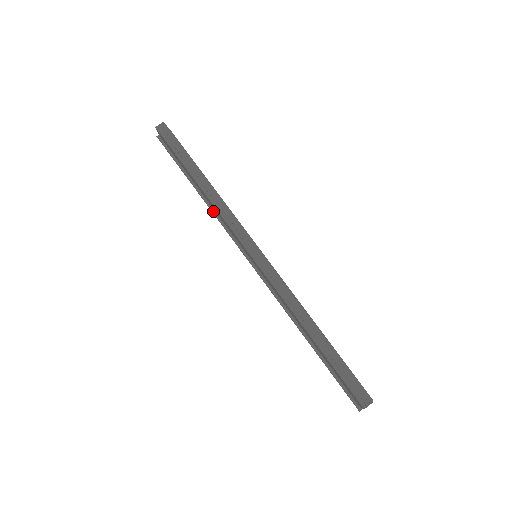
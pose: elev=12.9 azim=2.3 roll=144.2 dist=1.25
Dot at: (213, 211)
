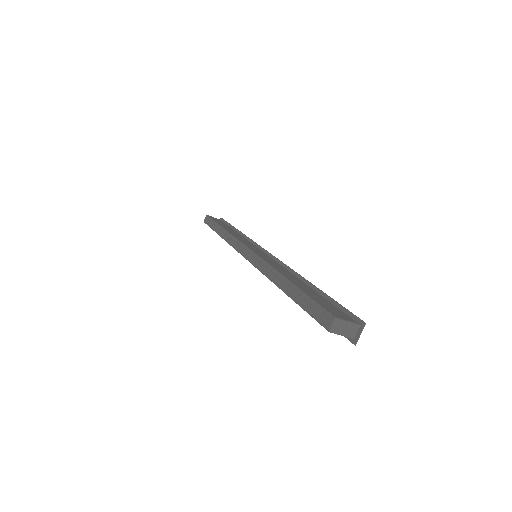
Dot at: occluded
